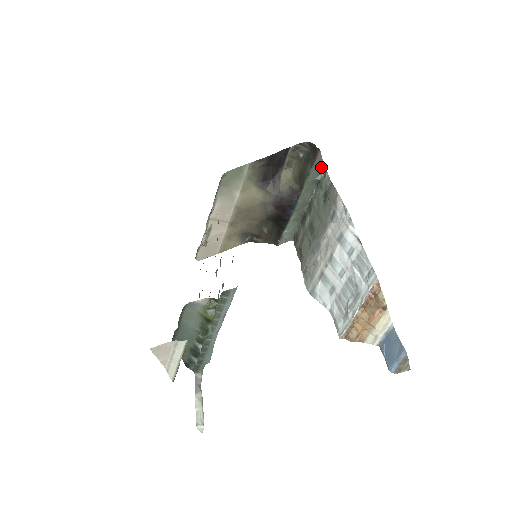
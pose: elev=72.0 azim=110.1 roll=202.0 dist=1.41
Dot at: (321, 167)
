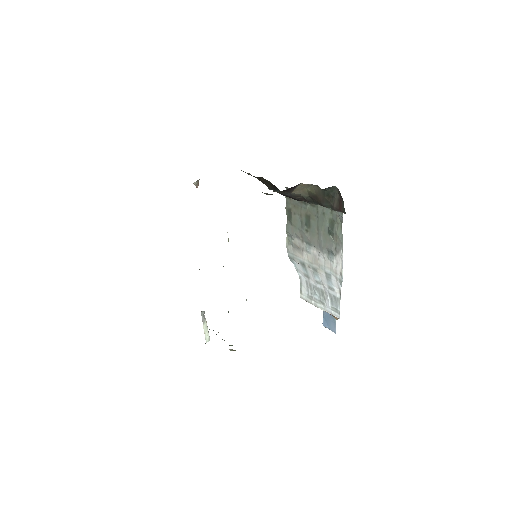
Dot at: occluded
